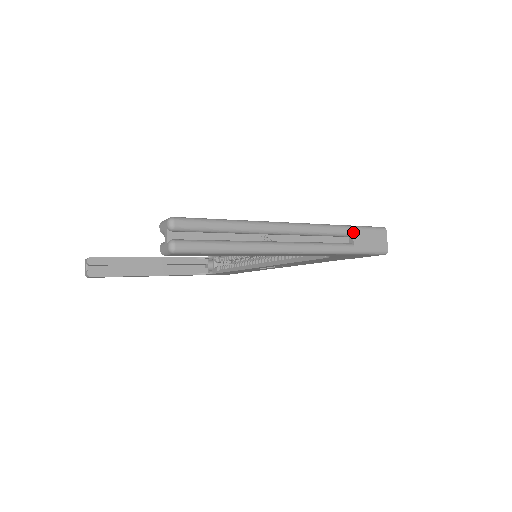
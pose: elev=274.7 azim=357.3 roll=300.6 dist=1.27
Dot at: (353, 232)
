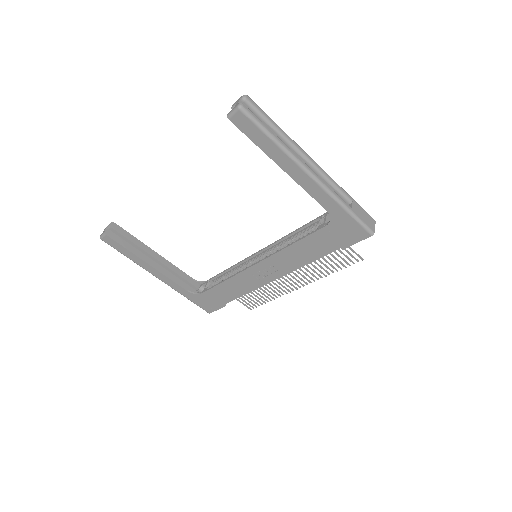
Dot at: (353, 201)
